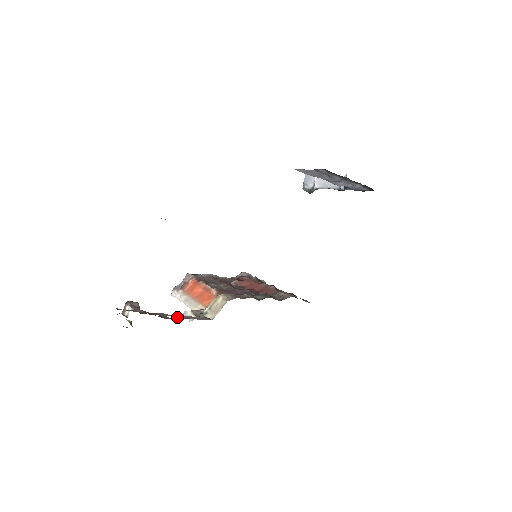
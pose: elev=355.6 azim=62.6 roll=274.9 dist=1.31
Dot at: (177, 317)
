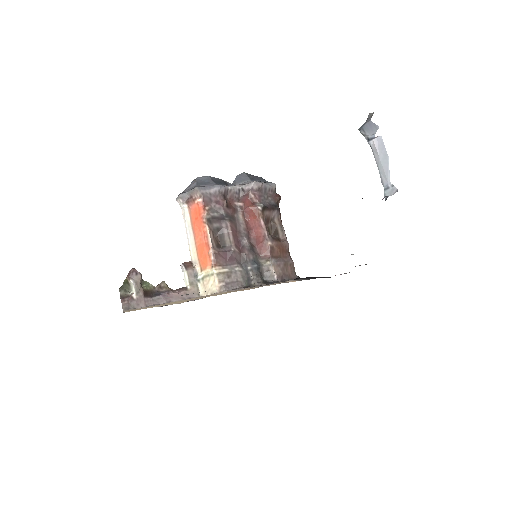
Dot at: (172, 300)
